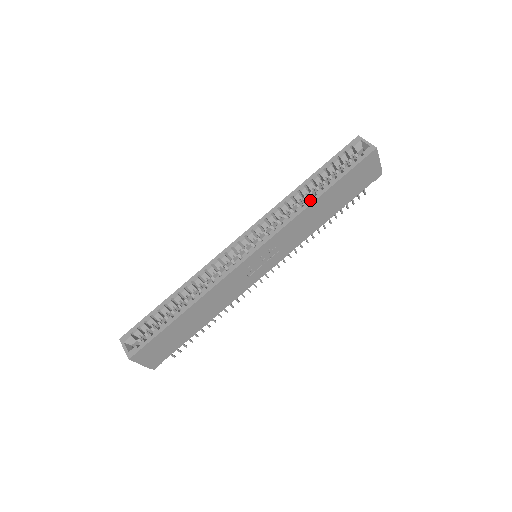
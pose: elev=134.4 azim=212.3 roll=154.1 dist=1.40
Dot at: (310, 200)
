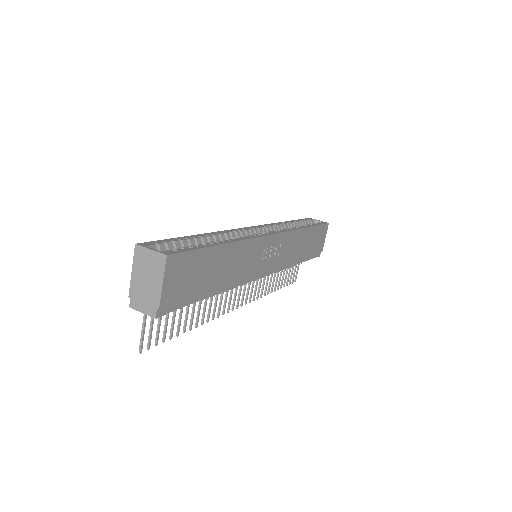
Dot at: (301, 227)
